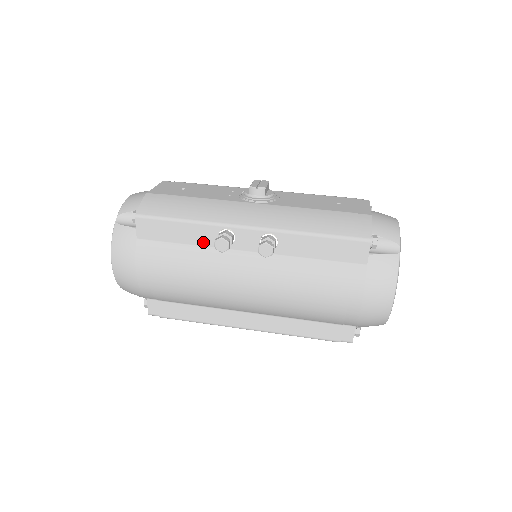
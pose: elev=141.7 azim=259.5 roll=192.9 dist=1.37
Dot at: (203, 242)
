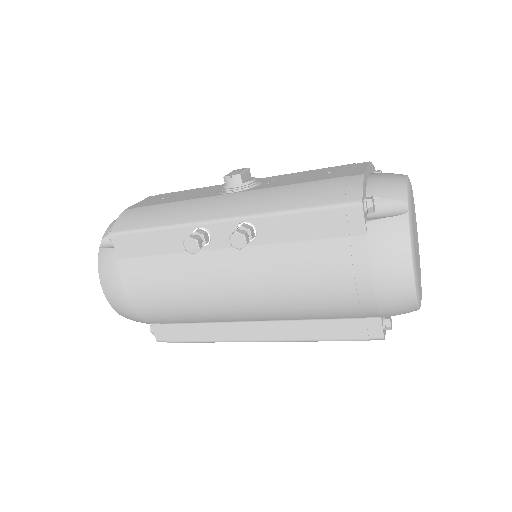
Dot at: (180, 248)
